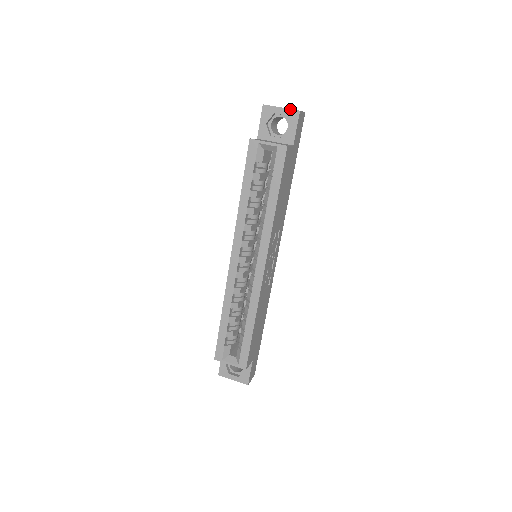
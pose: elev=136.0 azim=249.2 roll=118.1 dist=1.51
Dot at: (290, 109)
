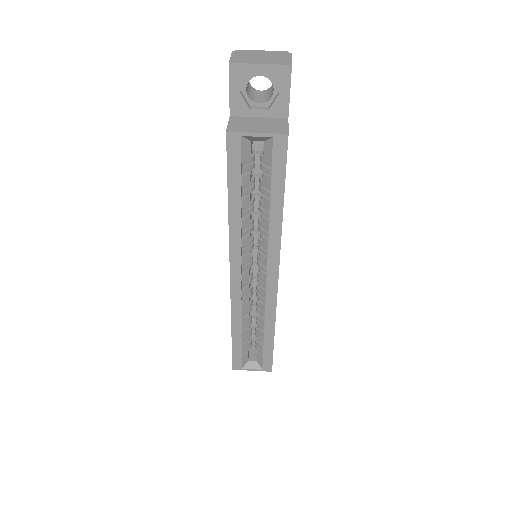
Dot at: (275, 65)
